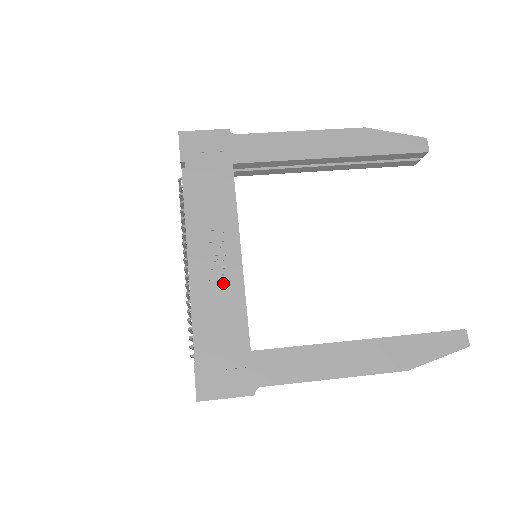
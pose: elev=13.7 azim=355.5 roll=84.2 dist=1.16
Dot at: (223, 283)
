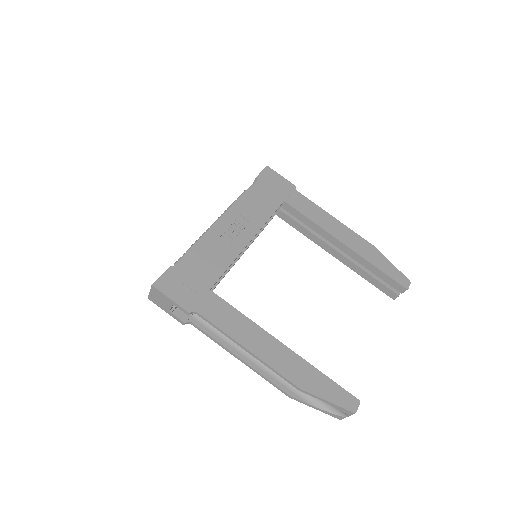
Dot at: (226, 245)
